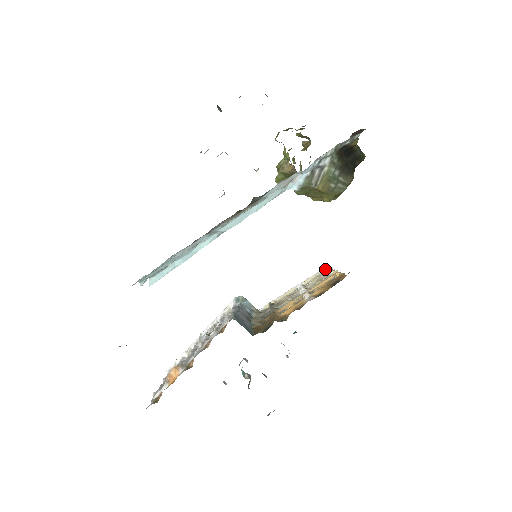
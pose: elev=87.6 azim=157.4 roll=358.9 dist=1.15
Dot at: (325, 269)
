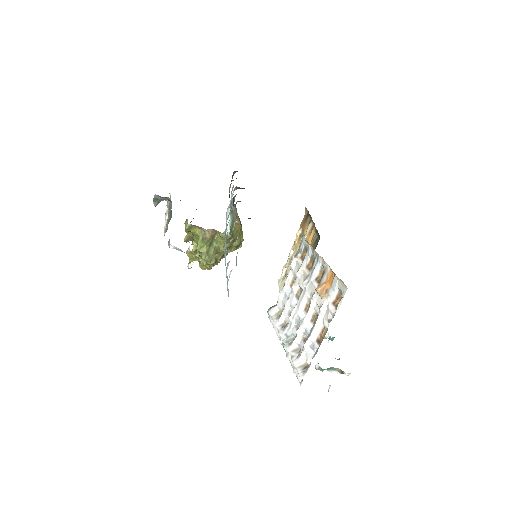
Dot at: (280, 280)
